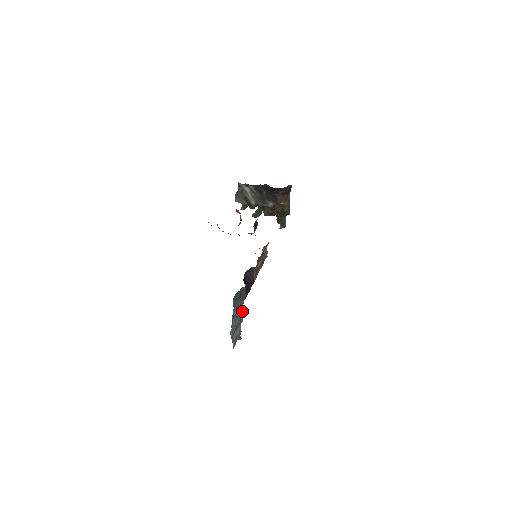
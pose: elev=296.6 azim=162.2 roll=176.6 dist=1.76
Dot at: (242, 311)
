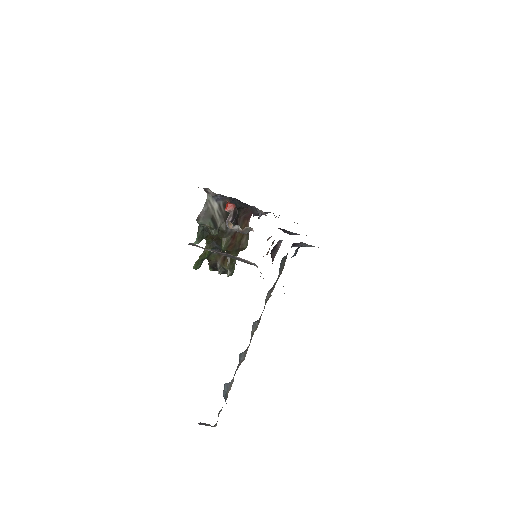
Dot at: (259, 322)
